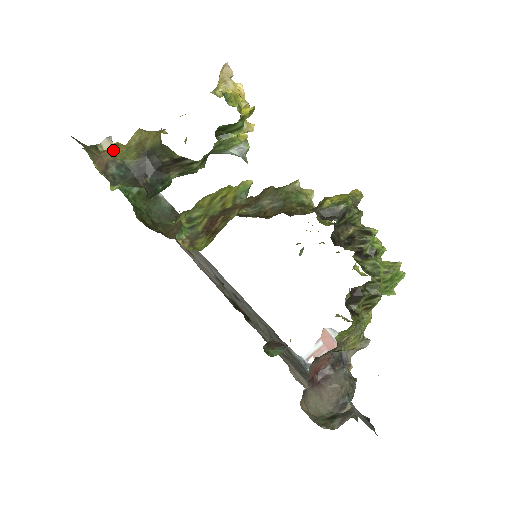
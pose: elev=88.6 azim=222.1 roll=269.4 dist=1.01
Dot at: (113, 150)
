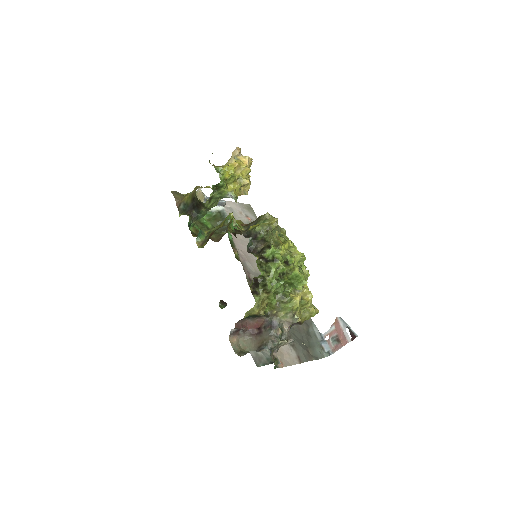
Dot at: (185, 197)
